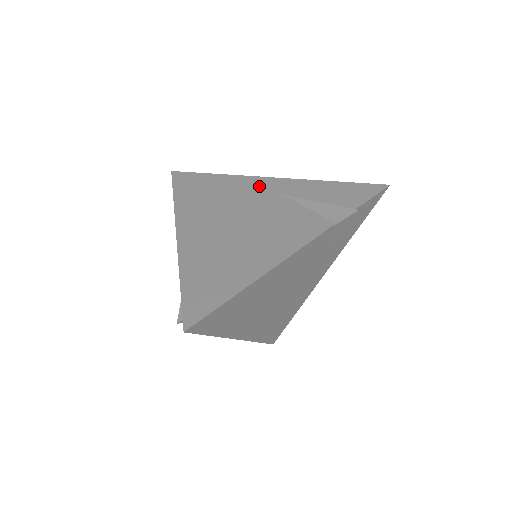
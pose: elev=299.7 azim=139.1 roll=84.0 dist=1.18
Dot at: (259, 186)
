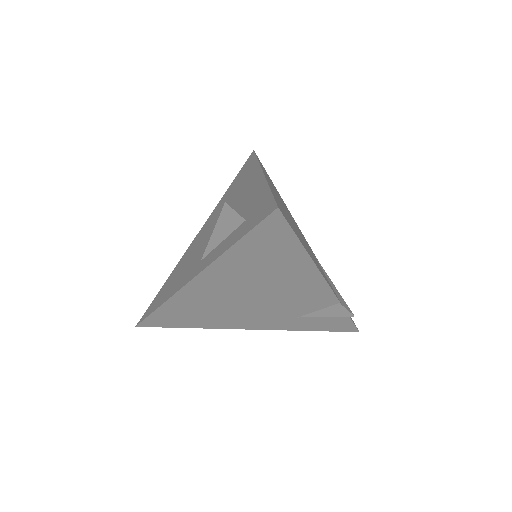
Dot at: occluded
